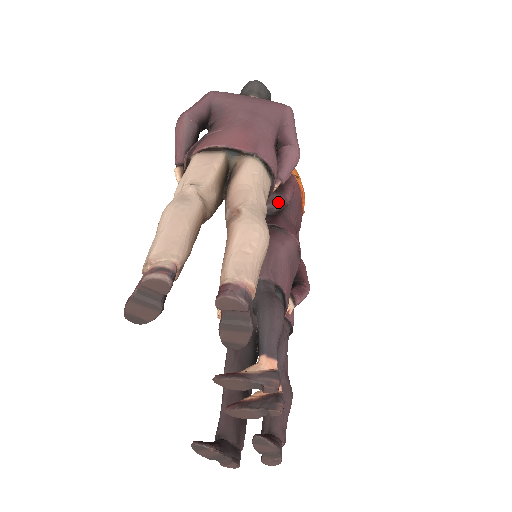
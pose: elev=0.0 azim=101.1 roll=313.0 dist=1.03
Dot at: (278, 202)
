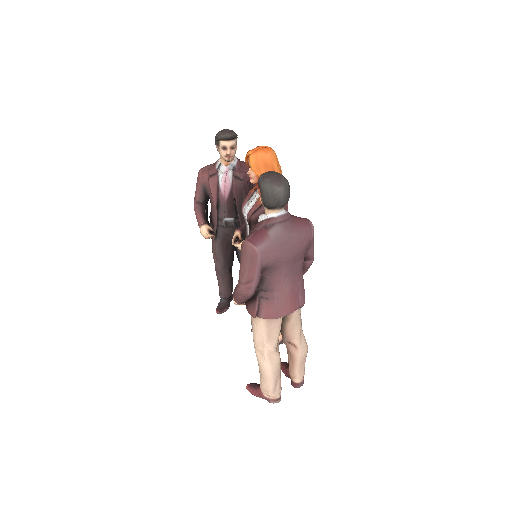
Dot at: occluded
